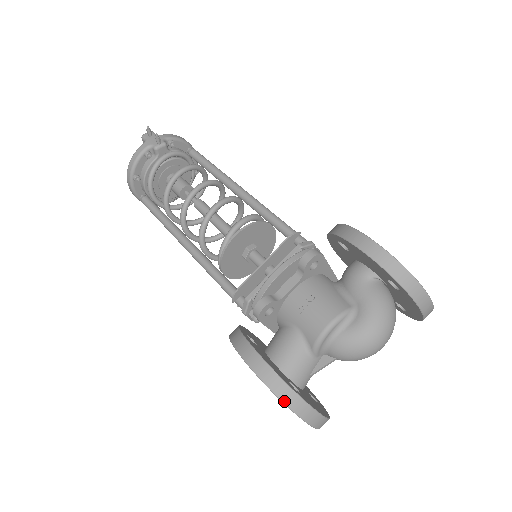
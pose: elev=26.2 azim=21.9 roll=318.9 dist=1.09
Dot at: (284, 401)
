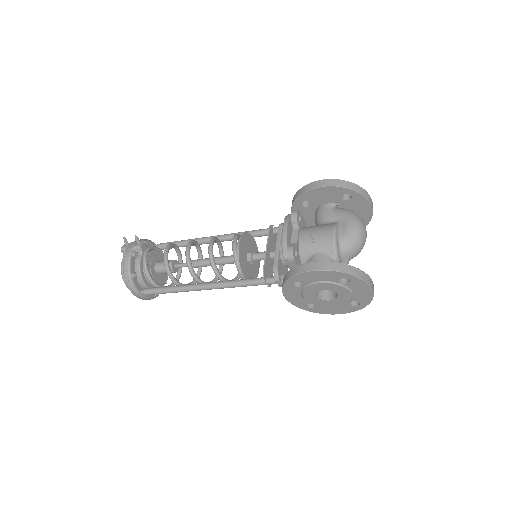
Dot at: (347, 272)
